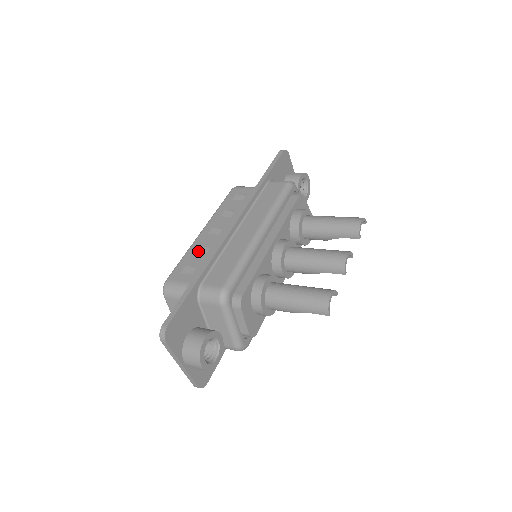
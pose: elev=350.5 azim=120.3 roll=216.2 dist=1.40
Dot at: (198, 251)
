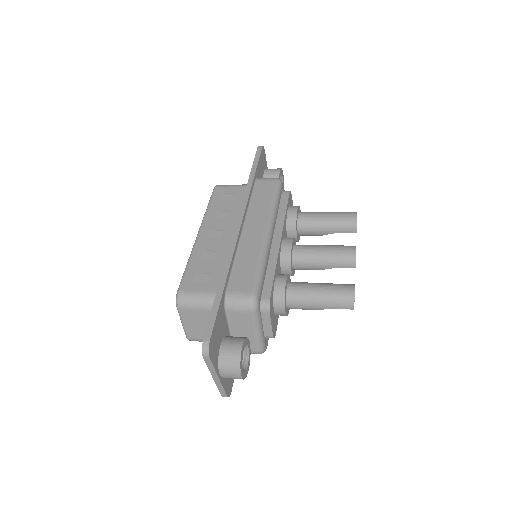
Dot at: (203, 256)
